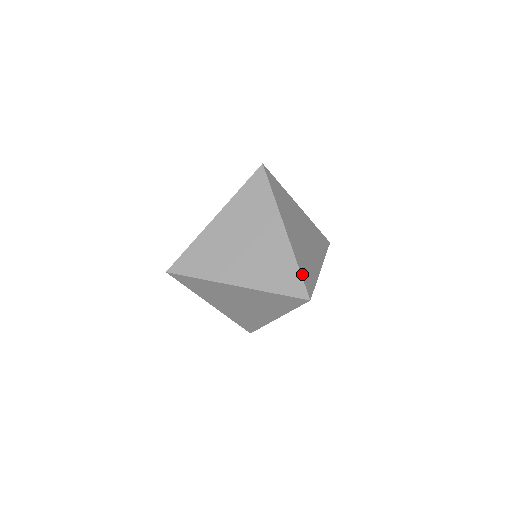
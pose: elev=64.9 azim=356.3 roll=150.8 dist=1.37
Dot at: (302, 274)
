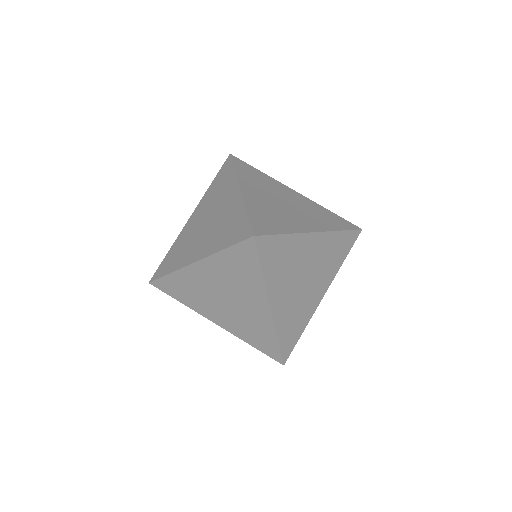
Dot at: occluded
